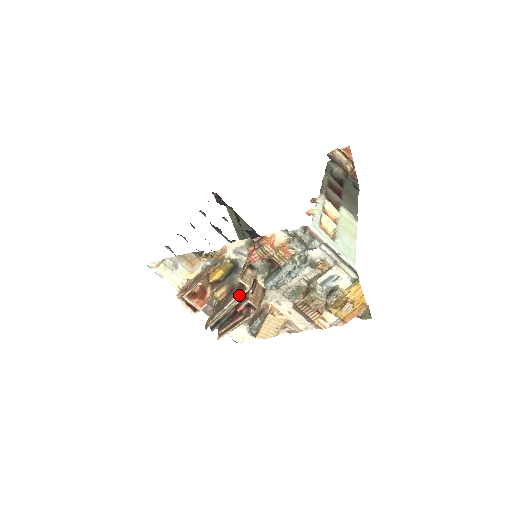
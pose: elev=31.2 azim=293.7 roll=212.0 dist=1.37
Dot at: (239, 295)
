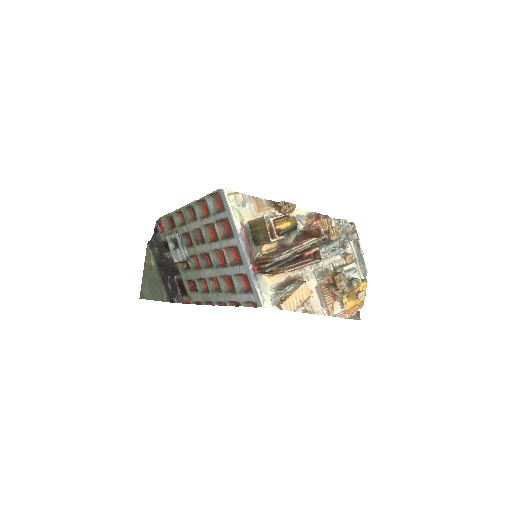
Dot at: (318, 238)
